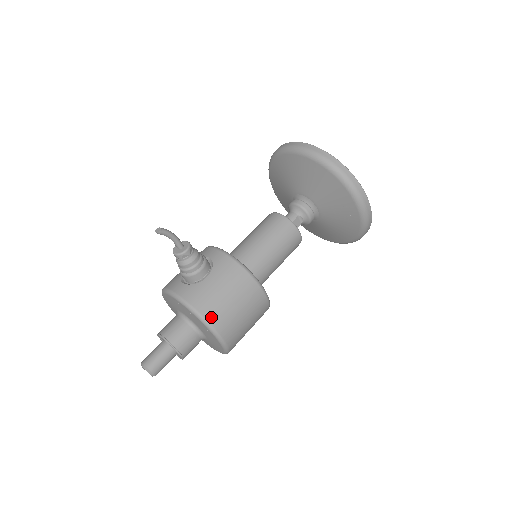
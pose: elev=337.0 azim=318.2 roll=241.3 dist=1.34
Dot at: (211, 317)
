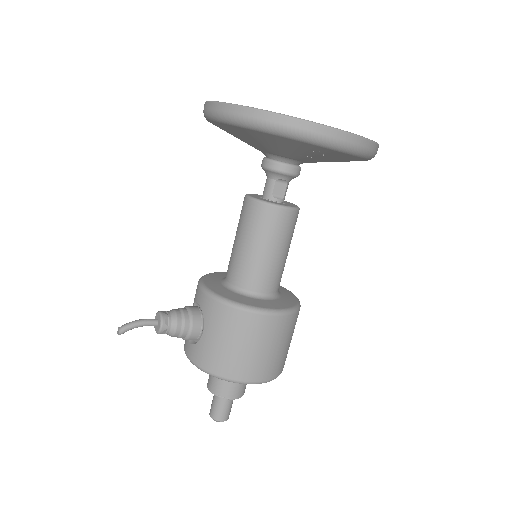
Dot at: (227, 373)
